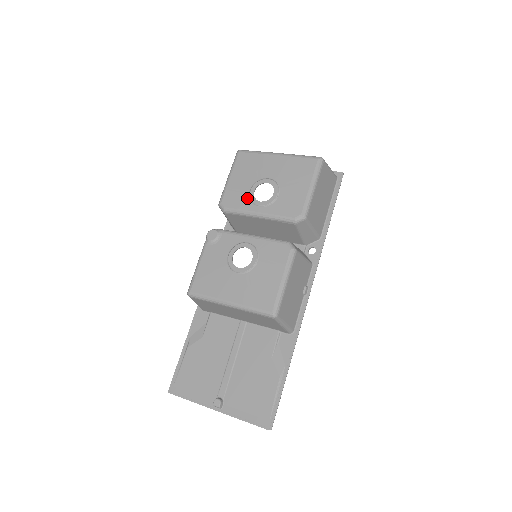
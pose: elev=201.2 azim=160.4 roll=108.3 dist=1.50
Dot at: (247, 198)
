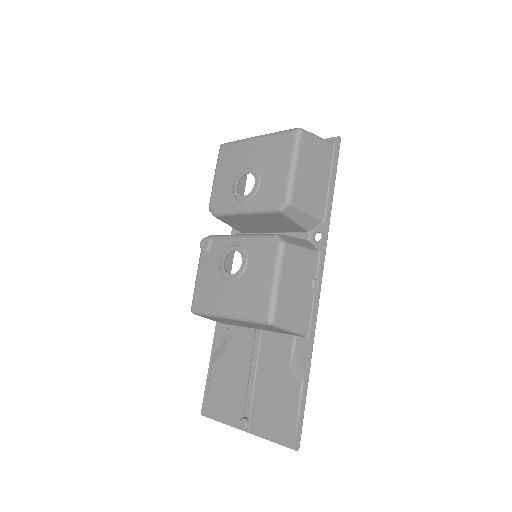
Dot at: (232, 195)
